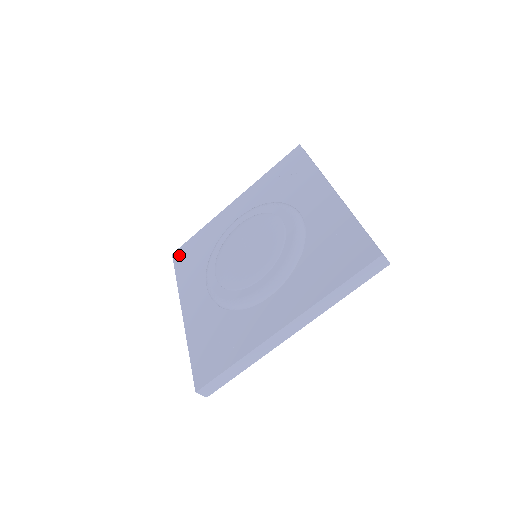
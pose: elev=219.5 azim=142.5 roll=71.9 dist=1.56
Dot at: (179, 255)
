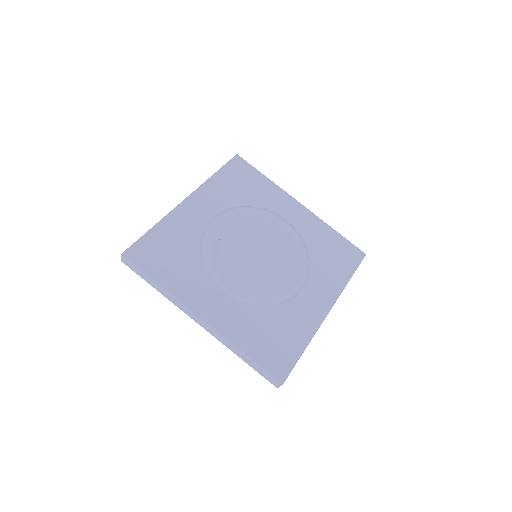
Dot at: (238, 164)
